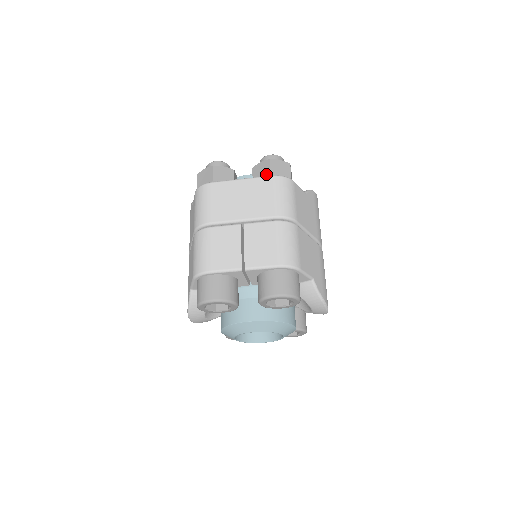
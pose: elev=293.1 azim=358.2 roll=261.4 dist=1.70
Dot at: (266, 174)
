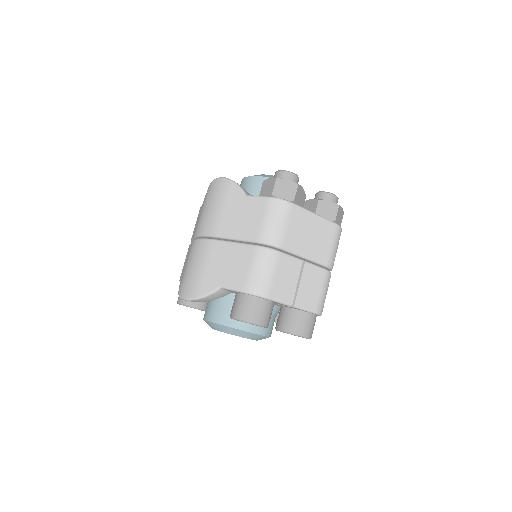
Dot at: (331, 218)
